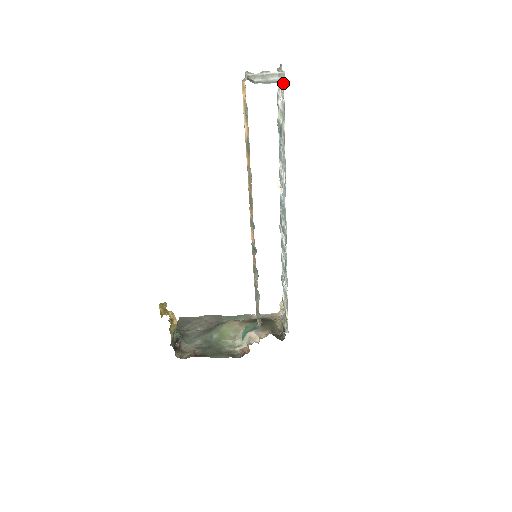
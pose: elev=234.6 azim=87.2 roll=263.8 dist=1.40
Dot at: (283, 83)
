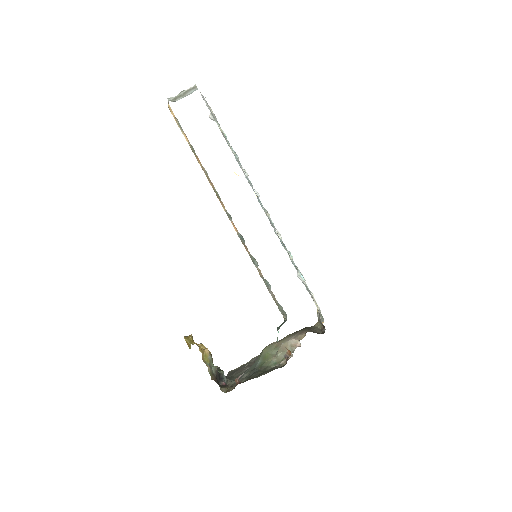
Dot at: (203, 97)
